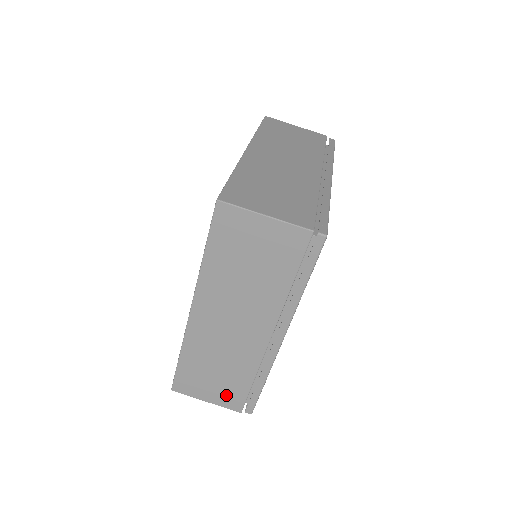
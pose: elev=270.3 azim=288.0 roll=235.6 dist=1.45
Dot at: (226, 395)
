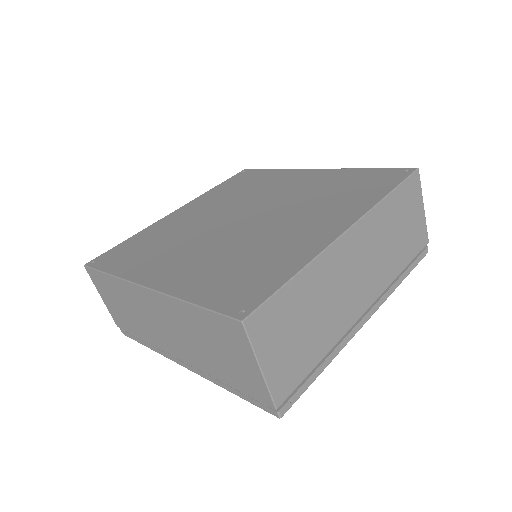
Dot at: (118, 315)
